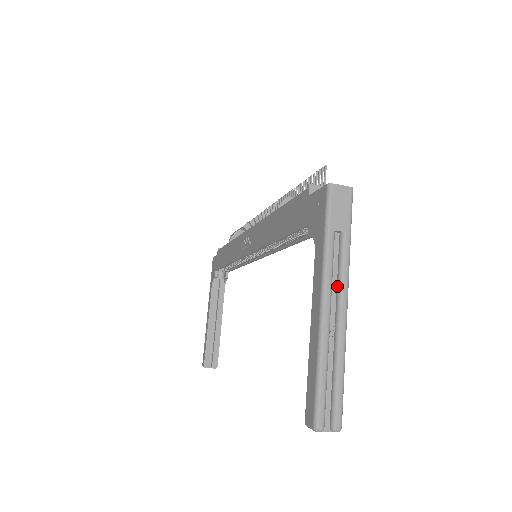
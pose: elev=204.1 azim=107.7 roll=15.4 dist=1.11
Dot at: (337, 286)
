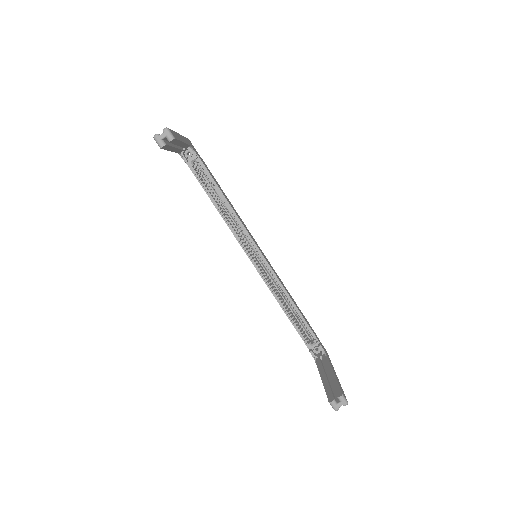
Dot at: occluded
